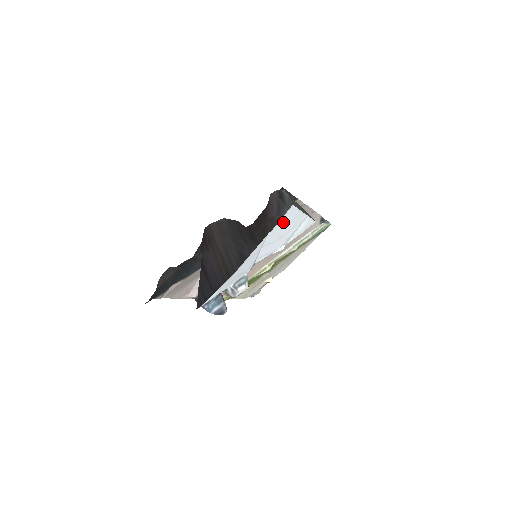
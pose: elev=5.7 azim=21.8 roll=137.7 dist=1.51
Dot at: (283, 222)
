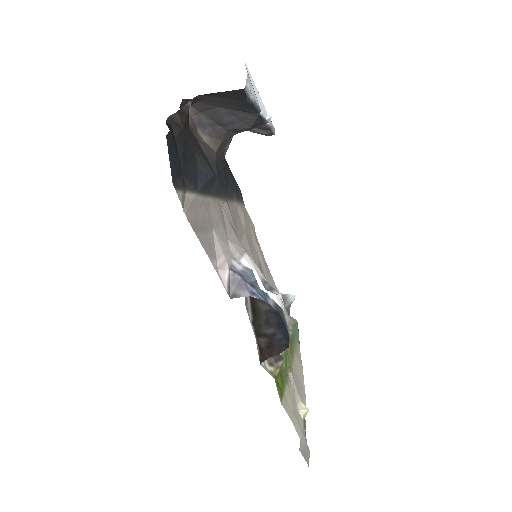
Dot at: occluded
